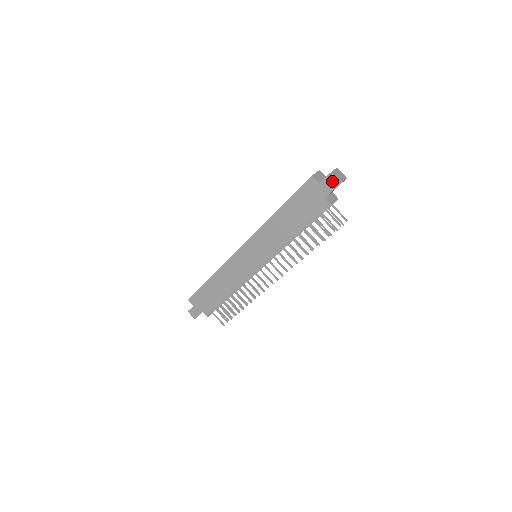
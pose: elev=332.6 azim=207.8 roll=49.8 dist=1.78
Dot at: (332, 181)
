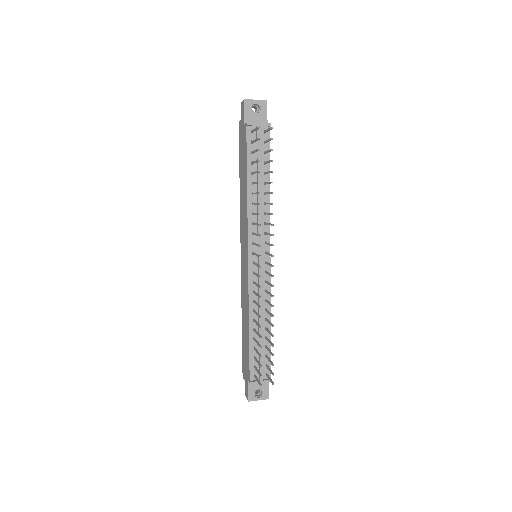
Dot at: (242, 105)
